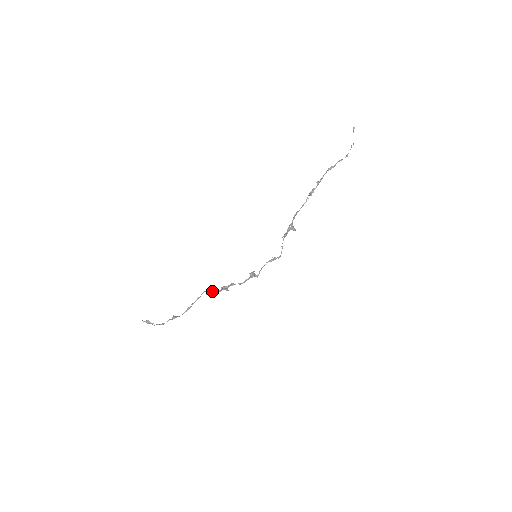
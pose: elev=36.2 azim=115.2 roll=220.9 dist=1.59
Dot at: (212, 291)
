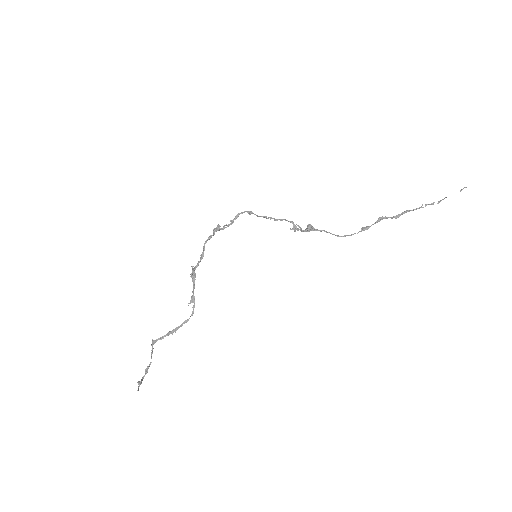
Dot at: (192, 297)
